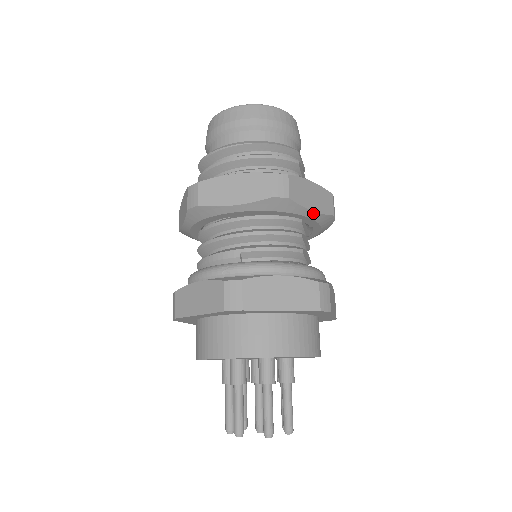
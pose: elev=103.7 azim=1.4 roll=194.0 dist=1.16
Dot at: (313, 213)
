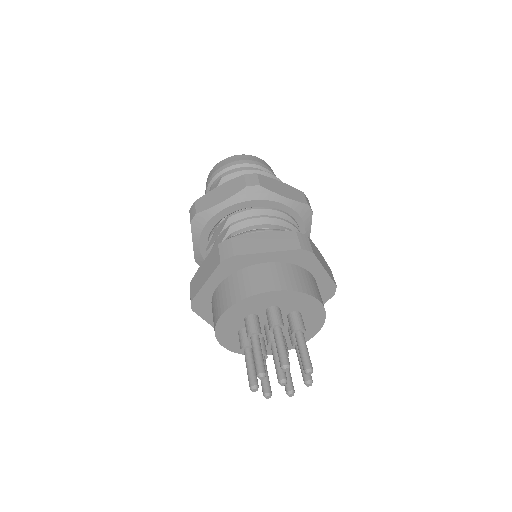
Dot at: (308, 236)
